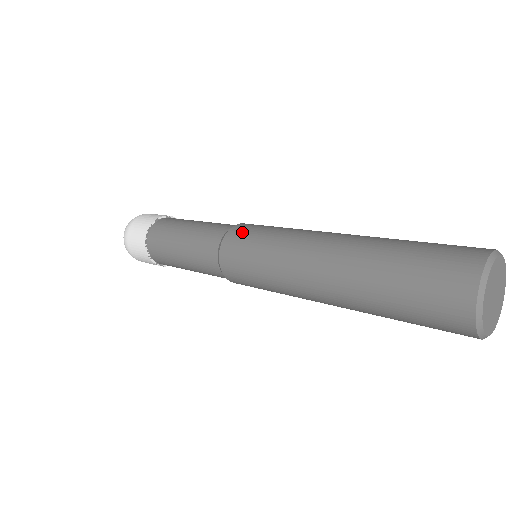
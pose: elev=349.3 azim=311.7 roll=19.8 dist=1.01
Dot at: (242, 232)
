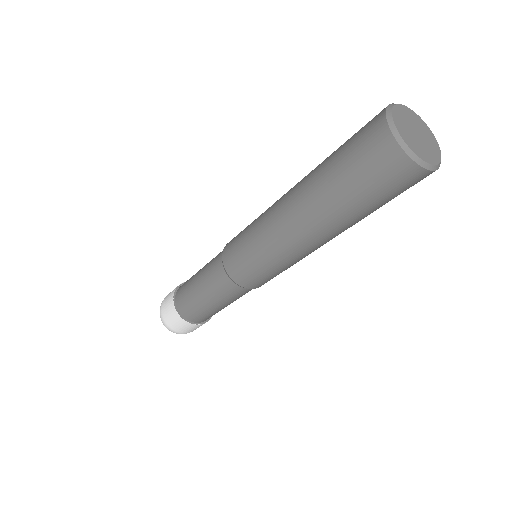
Dot at: (231, 245)
